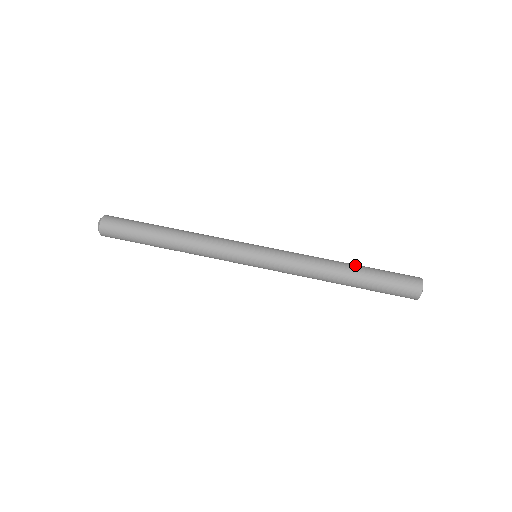
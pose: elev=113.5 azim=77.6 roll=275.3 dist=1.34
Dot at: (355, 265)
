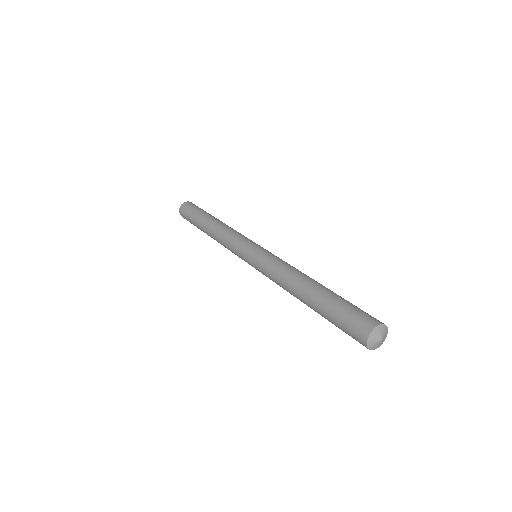
Dot at: (317, 288)
